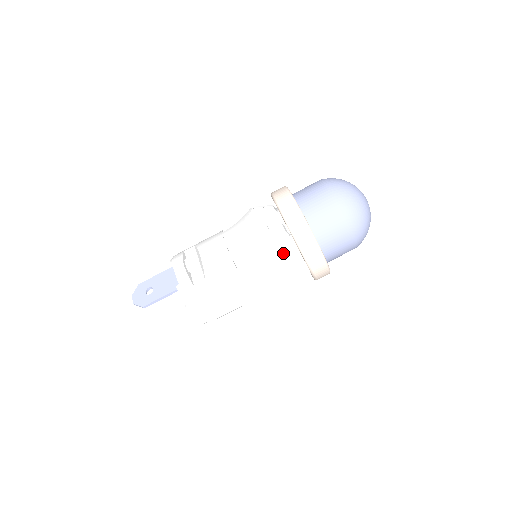
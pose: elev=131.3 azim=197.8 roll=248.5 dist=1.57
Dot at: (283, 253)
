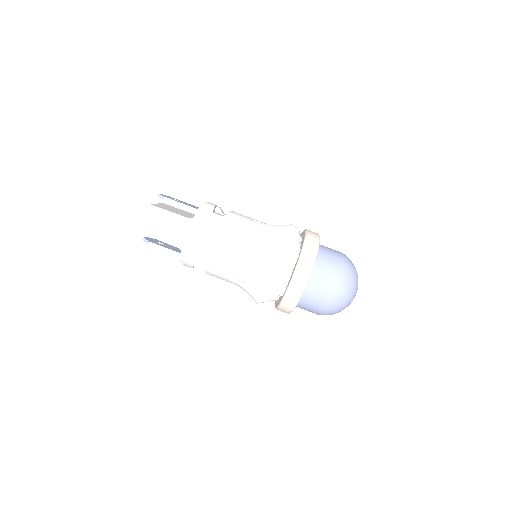
Dot at: (287, 248)
